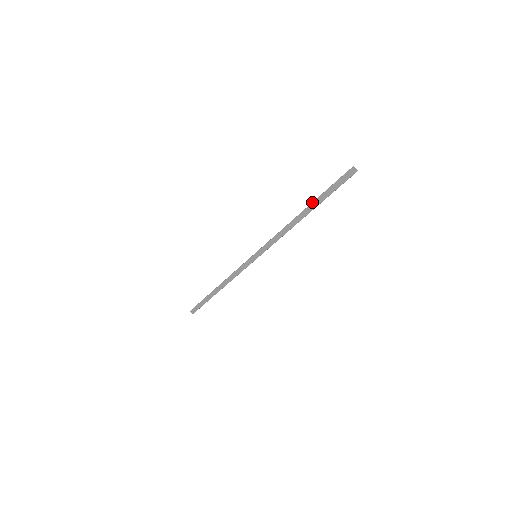
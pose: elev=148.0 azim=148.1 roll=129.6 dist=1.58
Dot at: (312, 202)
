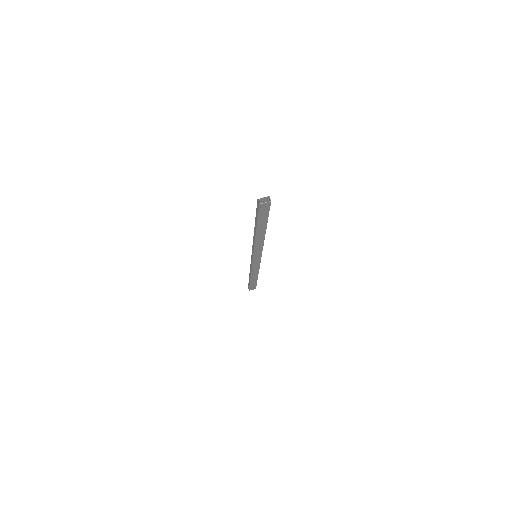
Dot at: (255, 220)
